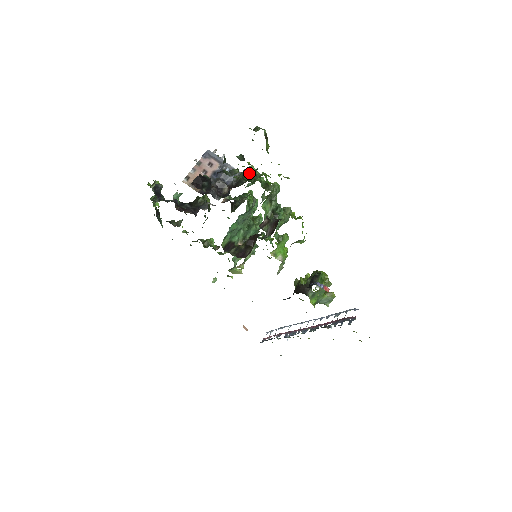
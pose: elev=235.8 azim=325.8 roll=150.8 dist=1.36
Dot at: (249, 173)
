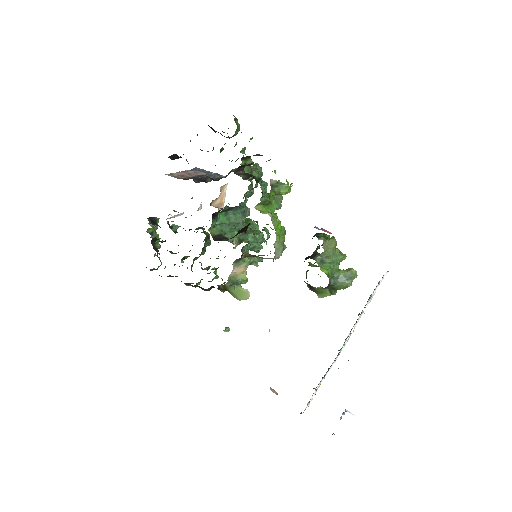
Dot at: (233, 171)
